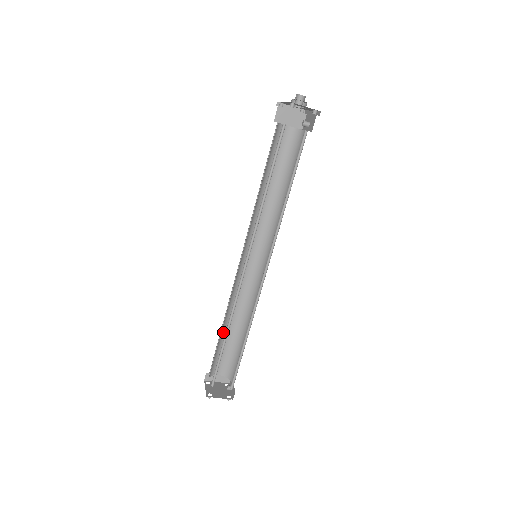
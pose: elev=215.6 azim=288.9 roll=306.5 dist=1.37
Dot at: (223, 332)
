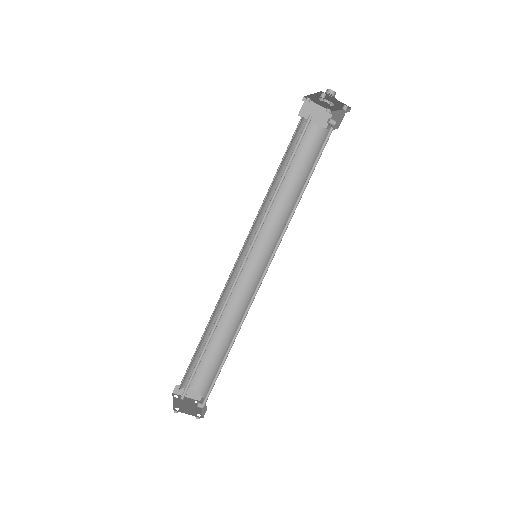
Dot at: (204, 338)
